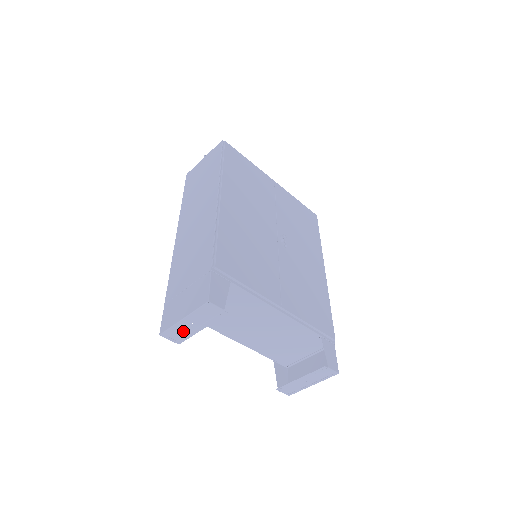
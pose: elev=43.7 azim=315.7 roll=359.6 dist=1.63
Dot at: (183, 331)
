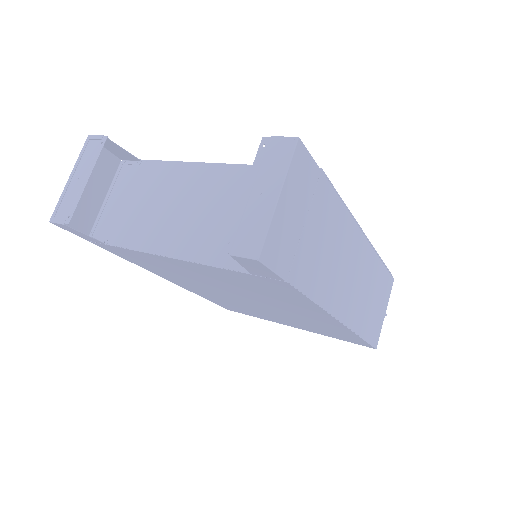
Dot at: (71, 198)
